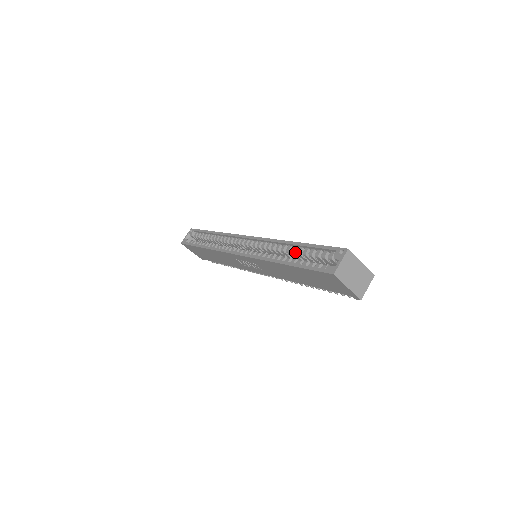
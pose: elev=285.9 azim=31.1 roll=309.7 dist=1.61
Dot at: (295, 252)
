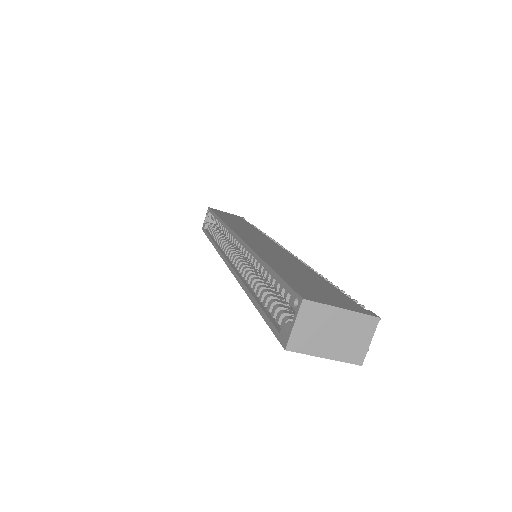
Dot at: (266, 276)
